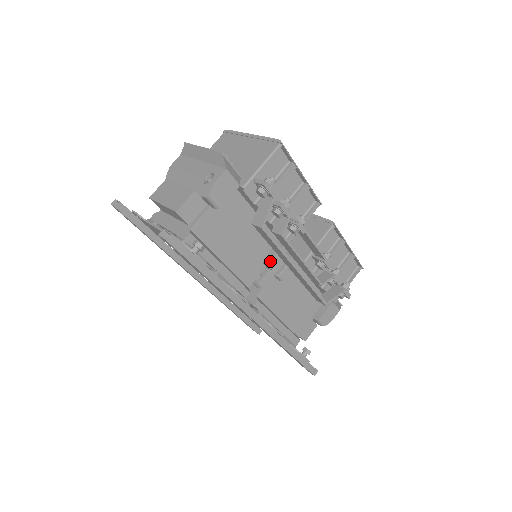
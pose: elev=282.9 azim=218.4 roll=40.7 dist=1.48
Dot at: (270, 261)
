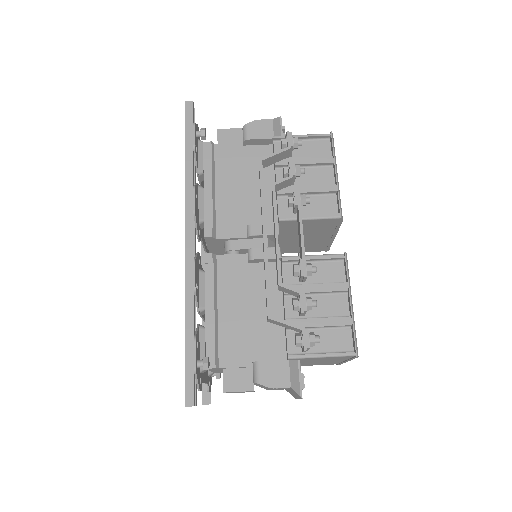
Dot at: (252, 224)
